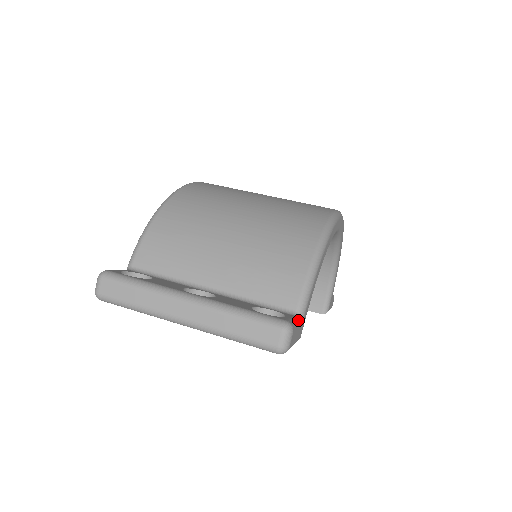
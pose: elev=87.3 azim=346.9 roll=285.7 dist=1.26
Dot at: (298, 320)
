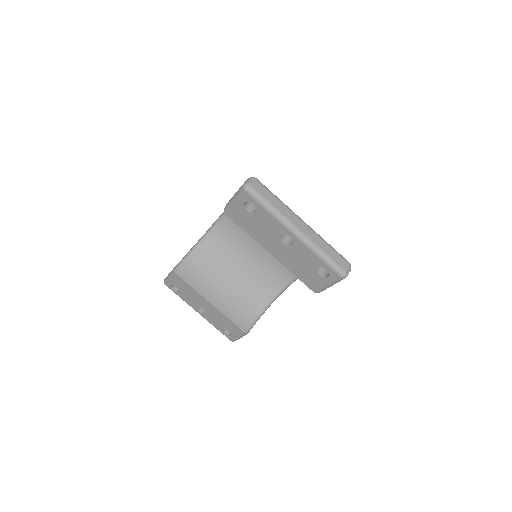
Dot at: occluded
